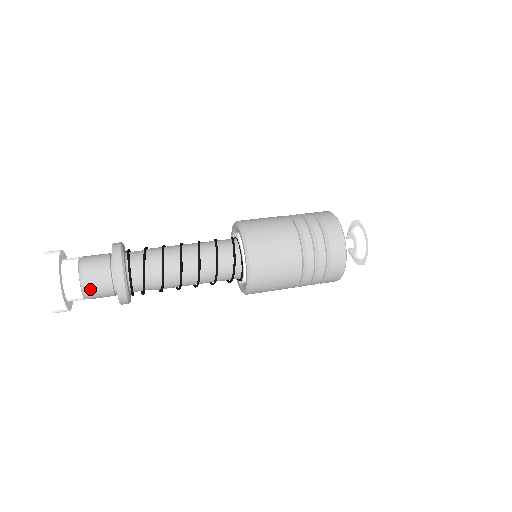
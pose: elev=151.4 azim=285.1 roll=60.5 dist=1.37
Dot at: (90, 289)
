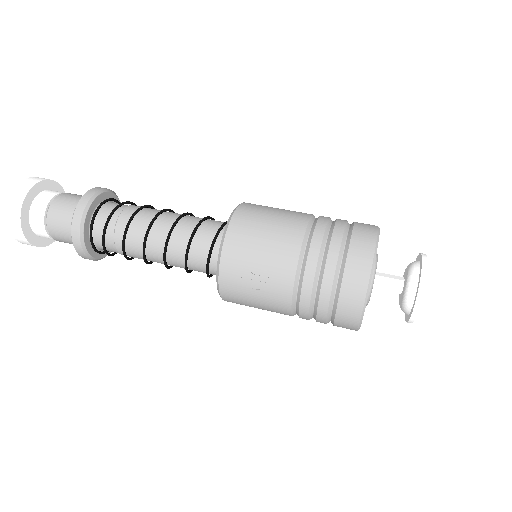
Dot at: (53, 216)
